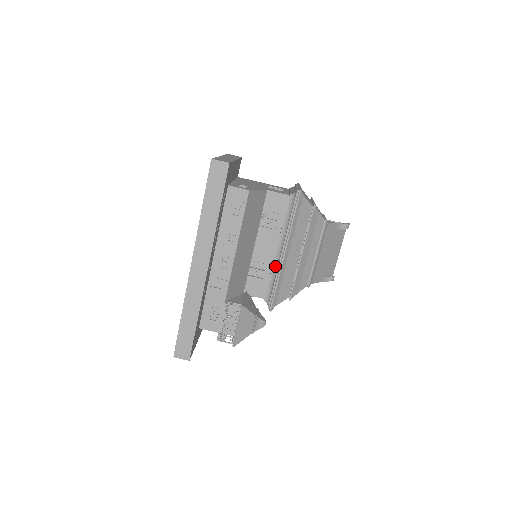
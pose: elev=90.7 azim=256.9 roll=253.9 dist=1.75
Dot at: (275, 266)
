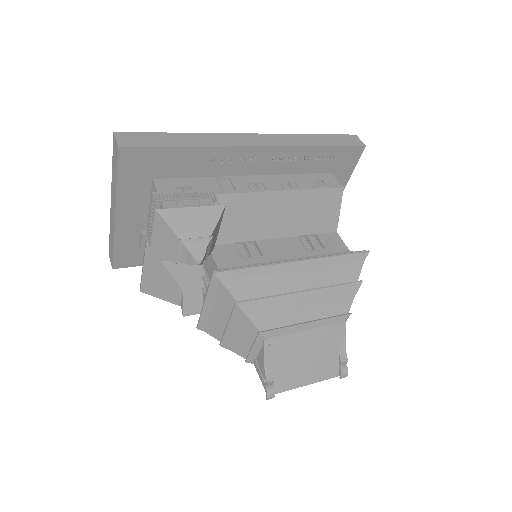
Dot at: occluded
